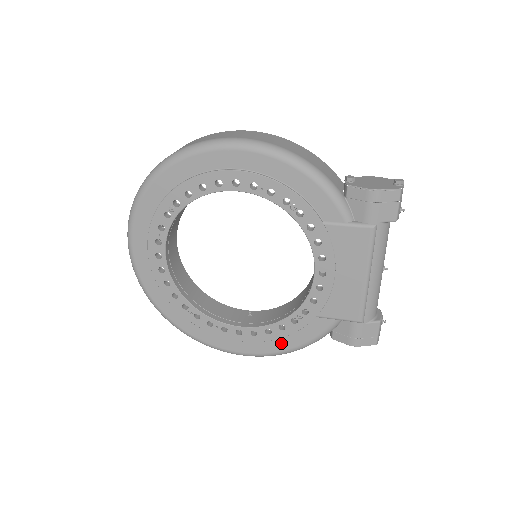
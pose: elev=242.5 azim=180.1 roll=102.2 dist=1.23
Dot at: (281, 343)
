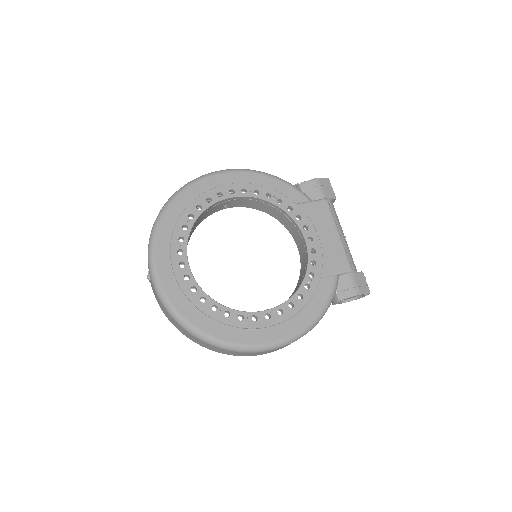
Dot at: (305, 315)
